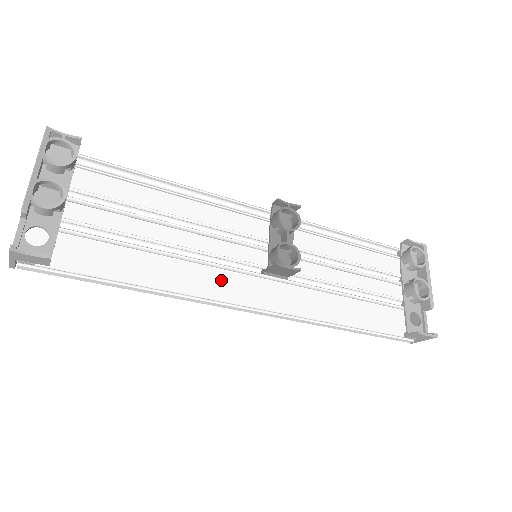
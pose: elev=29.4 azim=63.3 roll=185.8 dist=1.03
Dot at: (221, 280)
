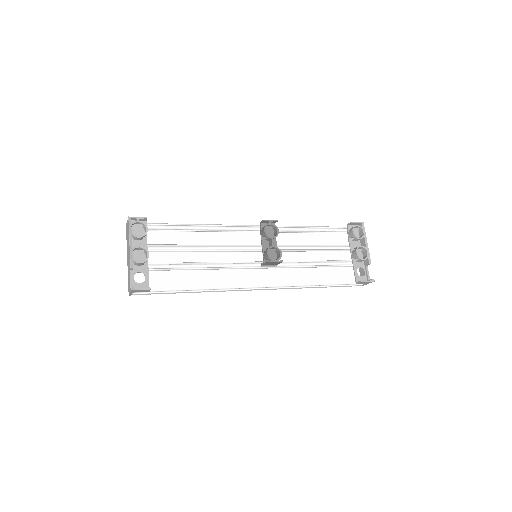
Dot at: (238, 276)
